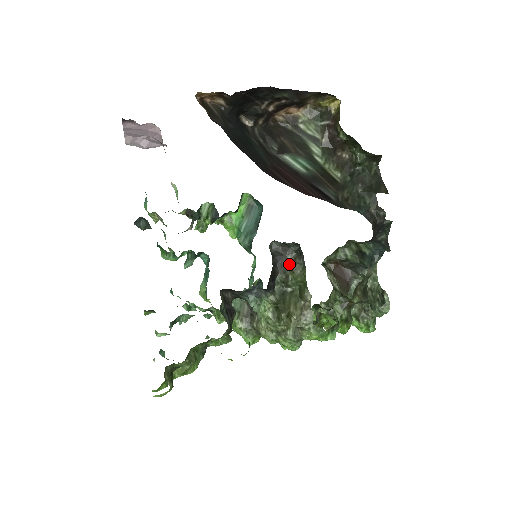
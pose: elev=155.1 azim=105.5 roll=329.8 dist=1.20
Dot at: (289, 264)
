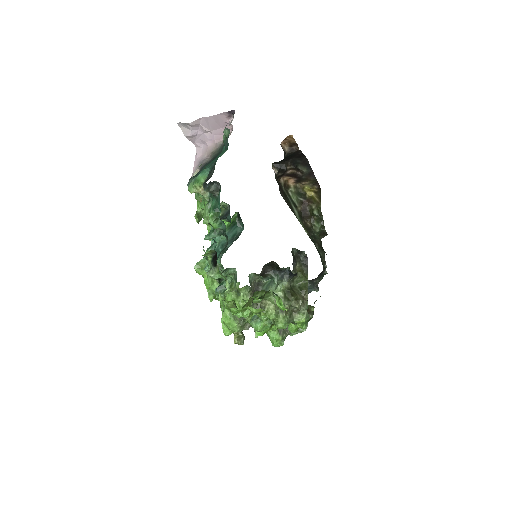
Dot at: (297, 267)
